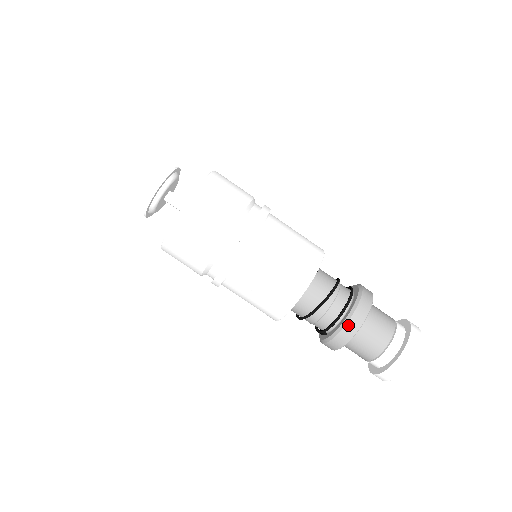
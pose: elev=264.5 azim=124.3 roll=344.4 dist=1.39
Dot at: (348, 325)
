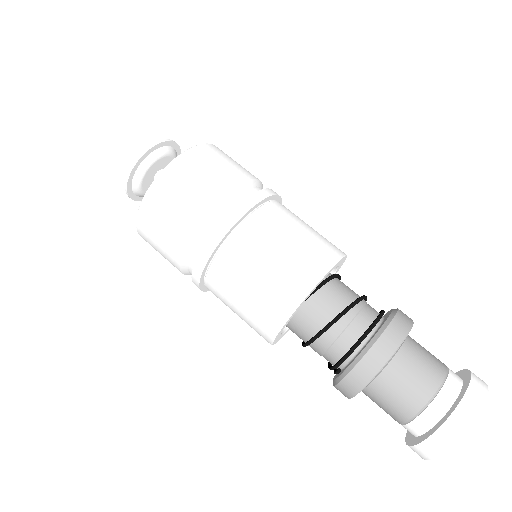
Dot at: (370, 353)
